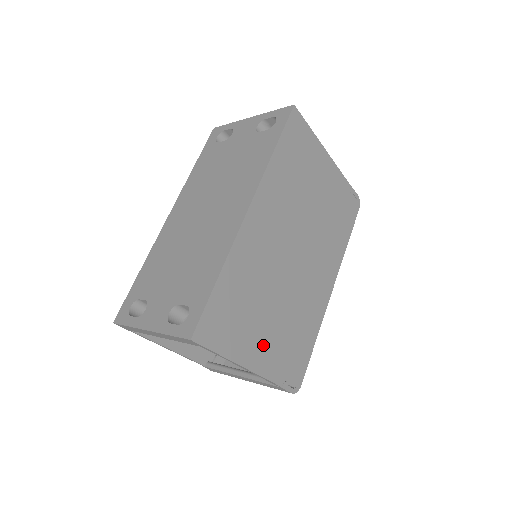
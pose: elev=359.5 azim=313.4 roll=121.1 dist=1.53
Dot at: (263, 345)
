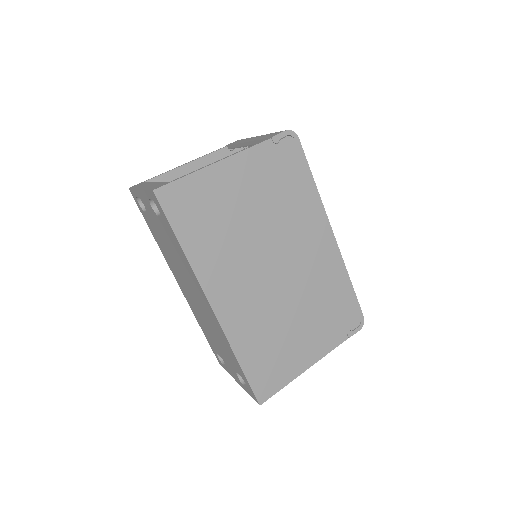
Dot at: (310, 343)
